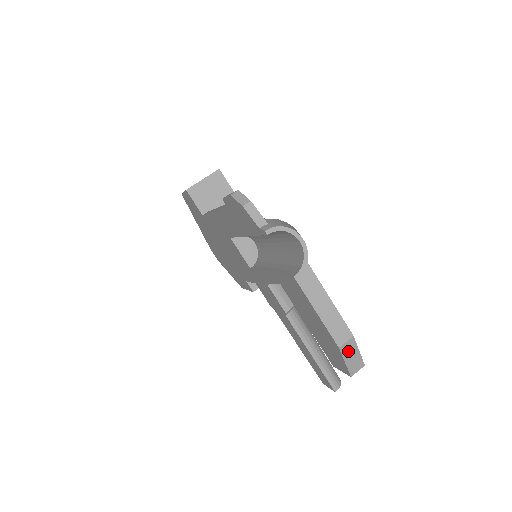
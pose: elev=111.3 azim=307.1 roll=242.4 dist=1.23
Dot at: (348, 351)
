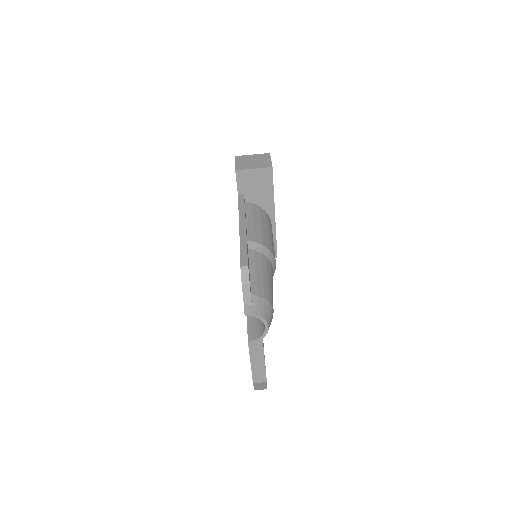
Dot at: (259, 384)
